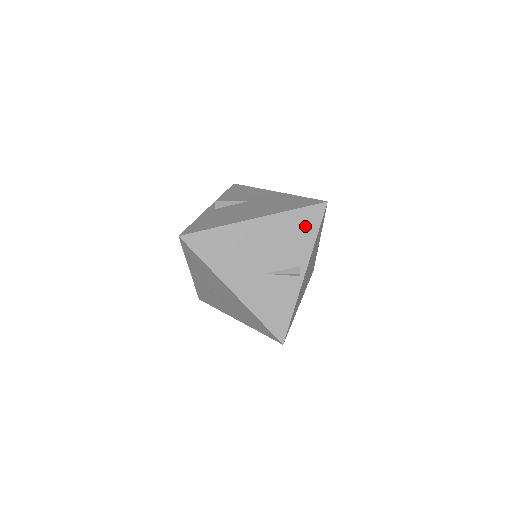
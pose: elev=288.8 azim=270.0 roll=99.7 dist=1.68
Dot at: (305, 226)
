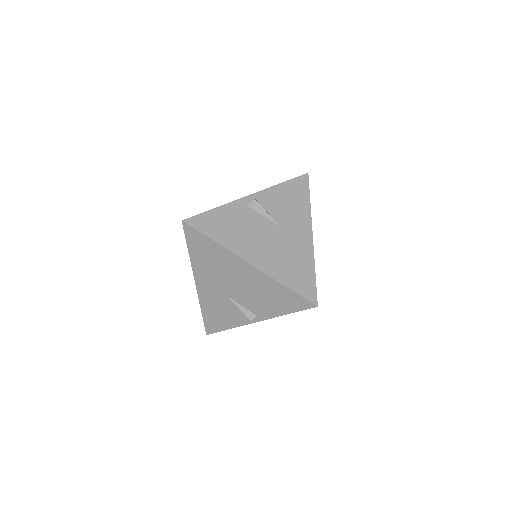
Dot at: (284, 302)
